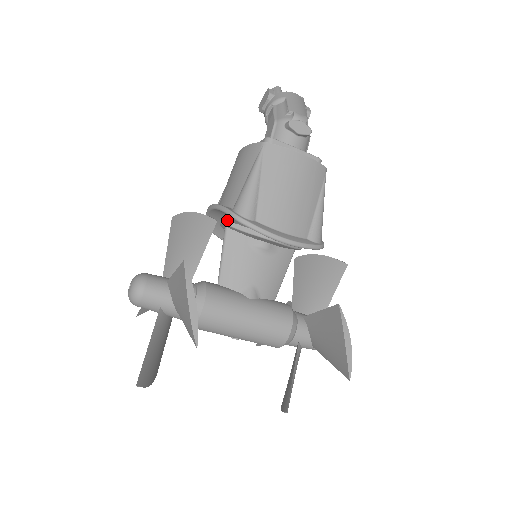
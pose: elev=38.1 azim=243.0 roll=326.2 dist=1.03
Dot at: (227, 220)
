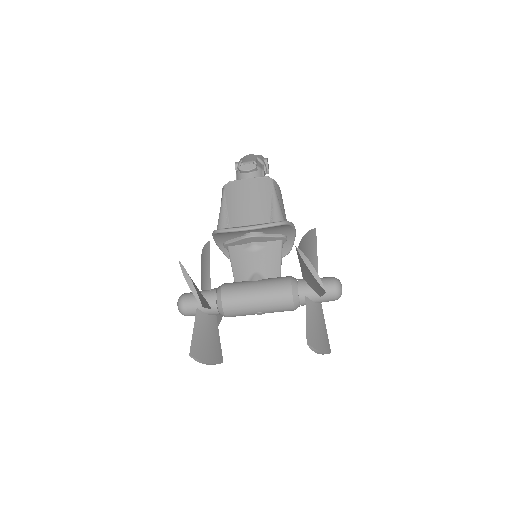
Dot at: occluded
